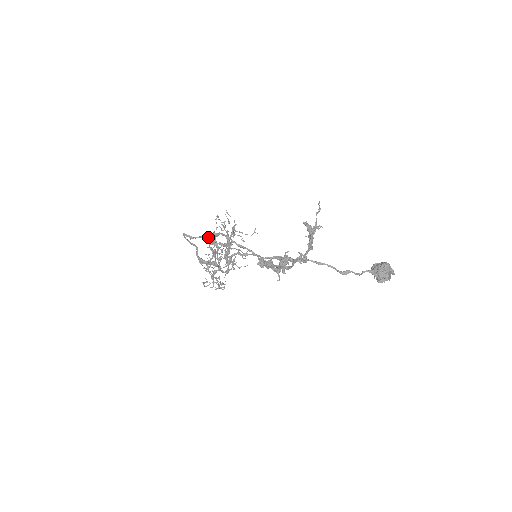
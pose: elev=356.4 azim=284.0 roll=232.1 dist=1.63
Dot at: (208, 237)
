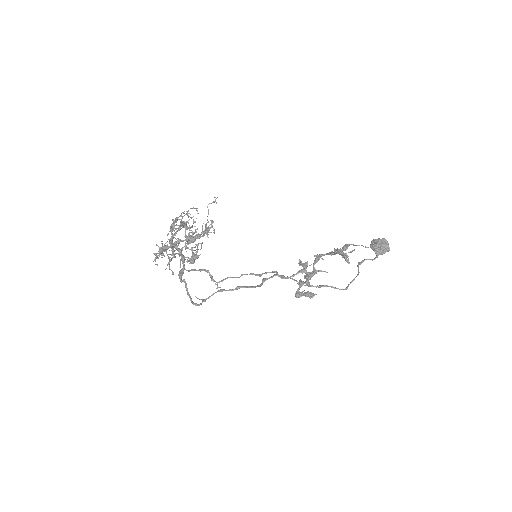
Dot at: (188, 261)
